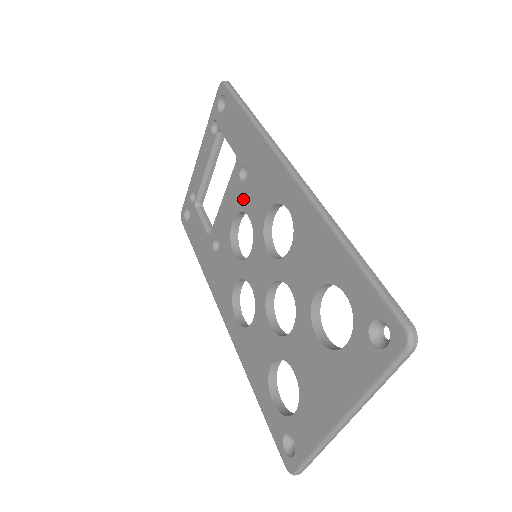
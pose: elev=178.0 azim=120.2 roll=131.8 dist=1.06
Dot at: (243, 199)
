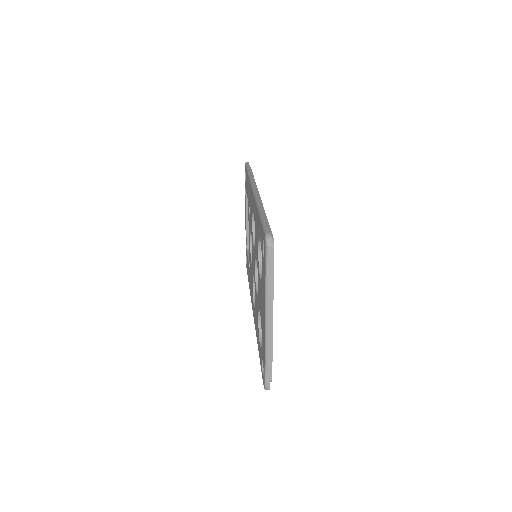
Dot at: occluded
